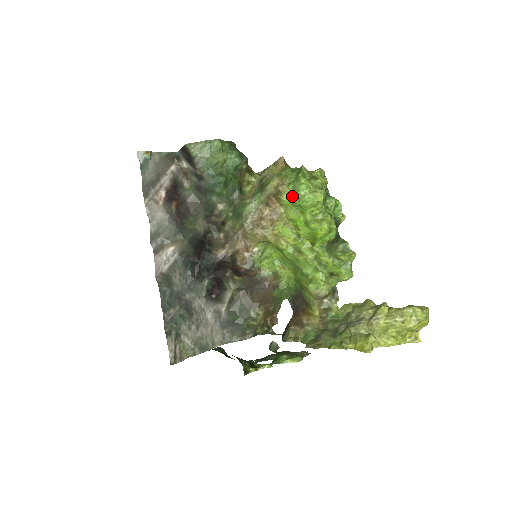
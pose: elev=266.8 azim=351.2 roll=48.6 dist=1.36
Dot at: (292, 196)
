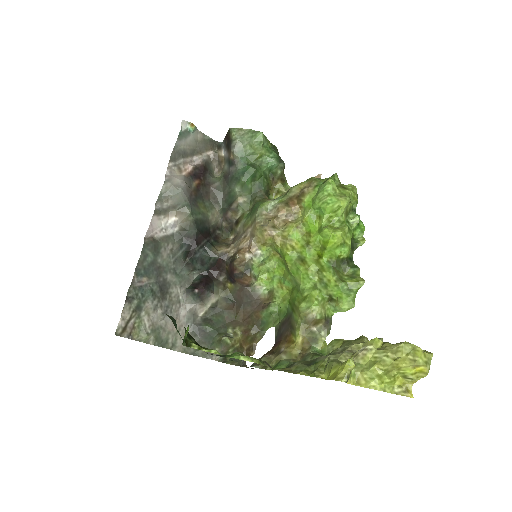
Dot at: (314, 197)
